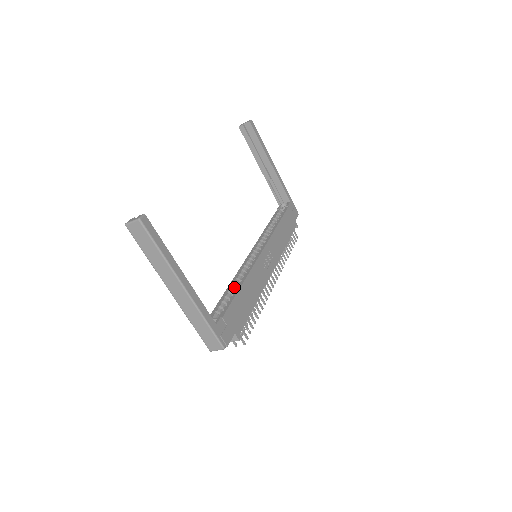
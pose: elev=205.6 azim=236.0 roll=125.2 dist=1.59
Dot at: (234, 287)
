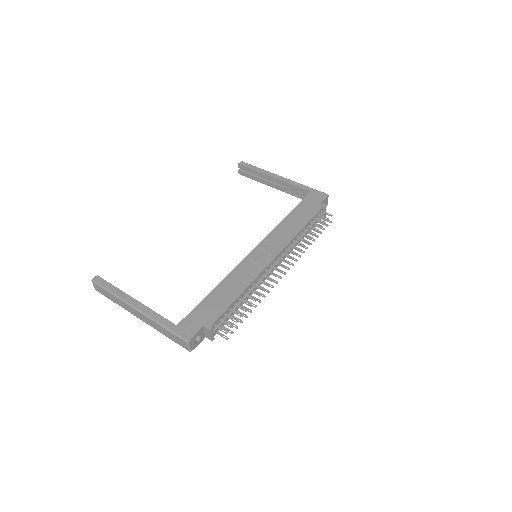
Dot at: occluded
